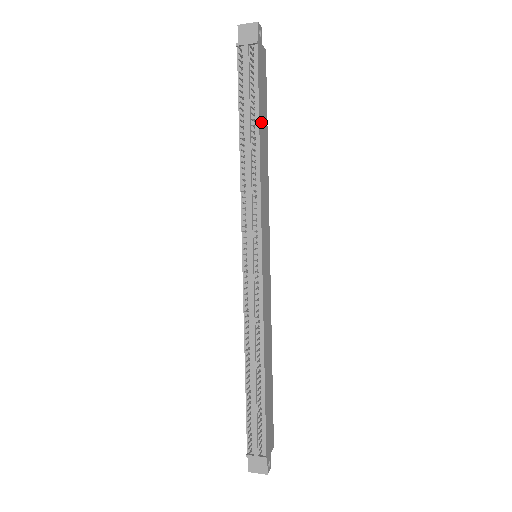
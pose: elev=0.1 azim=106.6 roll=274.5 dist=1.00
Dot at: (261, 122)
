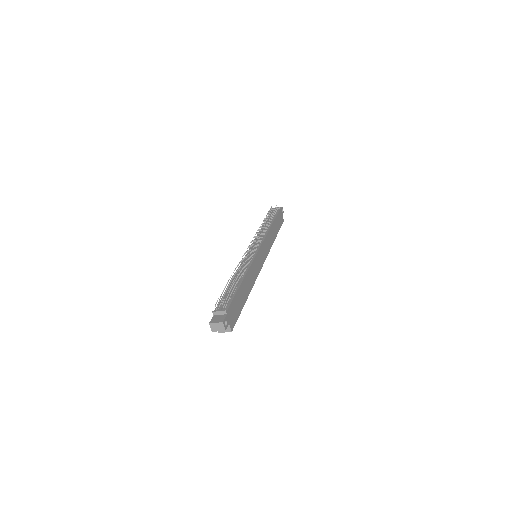
Dot at: (275, 224)
